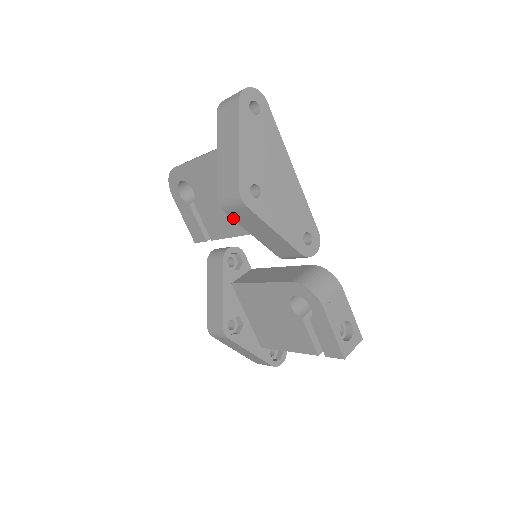
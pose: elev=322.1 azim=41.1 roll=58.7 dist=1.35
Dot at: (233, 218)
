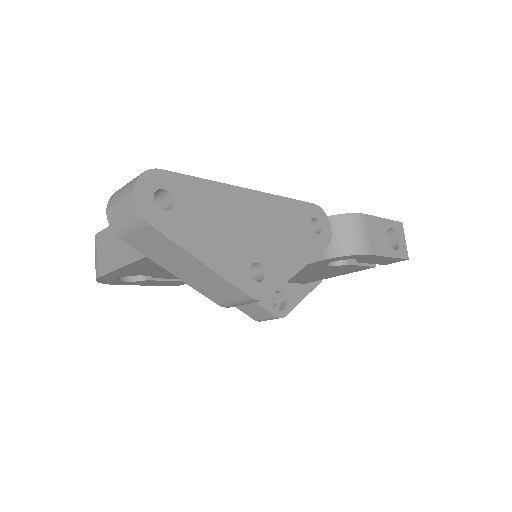
Dot at: occluded
